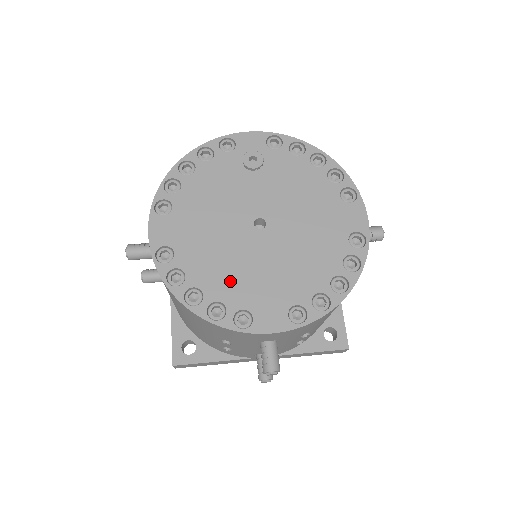
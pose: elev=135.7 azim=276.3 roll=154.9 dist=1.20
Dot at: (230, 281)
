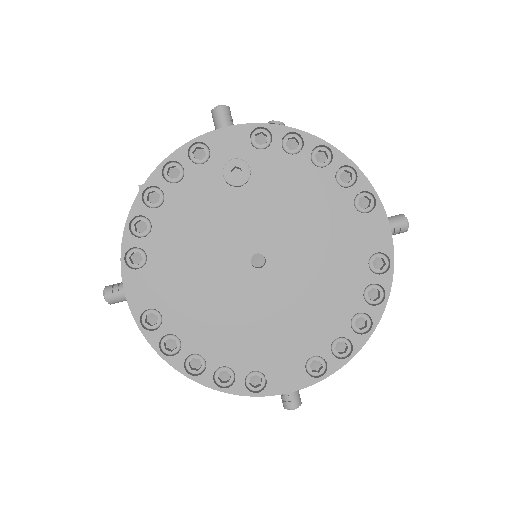
Dot at: (234, 340)
